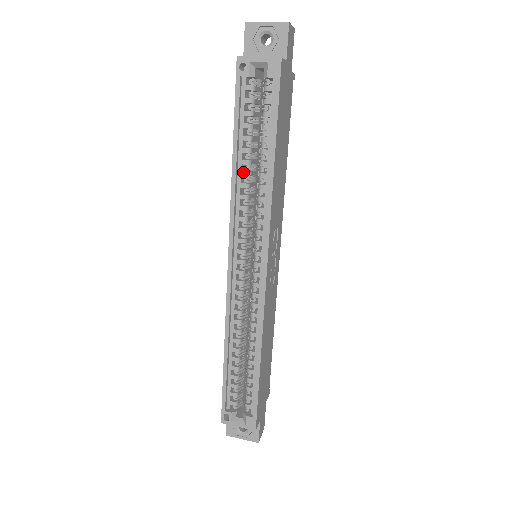
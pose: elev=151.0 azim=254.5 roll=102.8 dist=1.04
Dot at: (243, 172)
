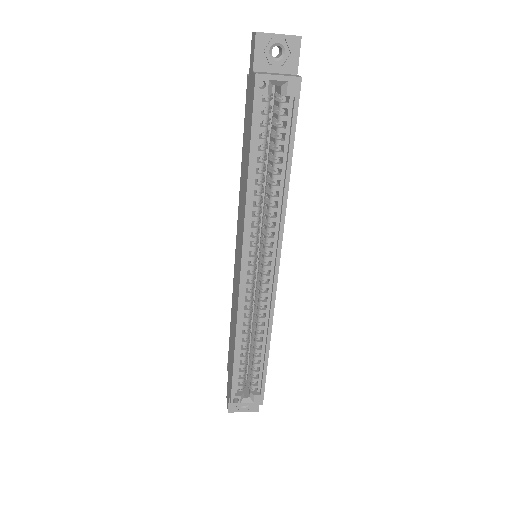
Dot at: (256, 186)
